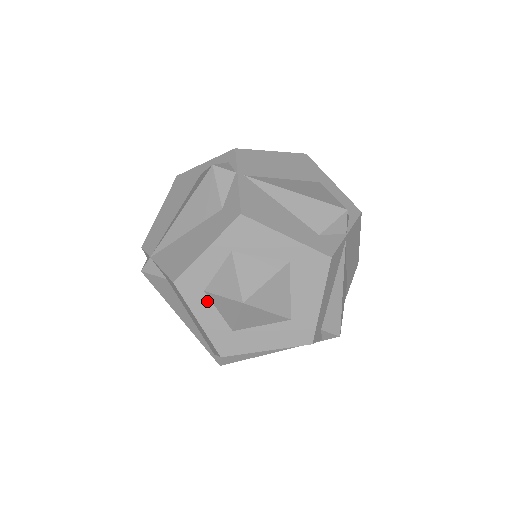
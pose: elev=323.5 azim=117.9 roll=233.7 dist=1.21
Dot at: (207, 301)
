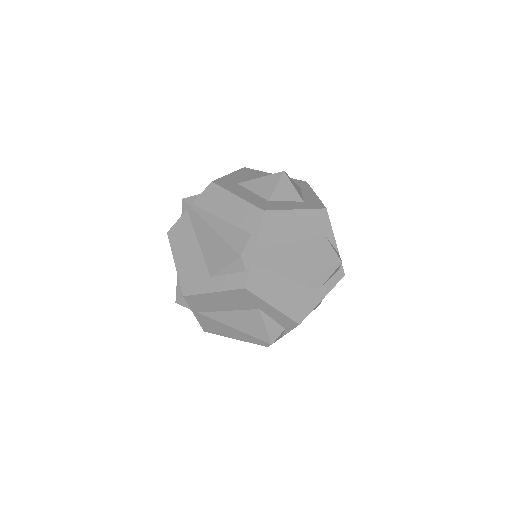
Dot at: occluded
